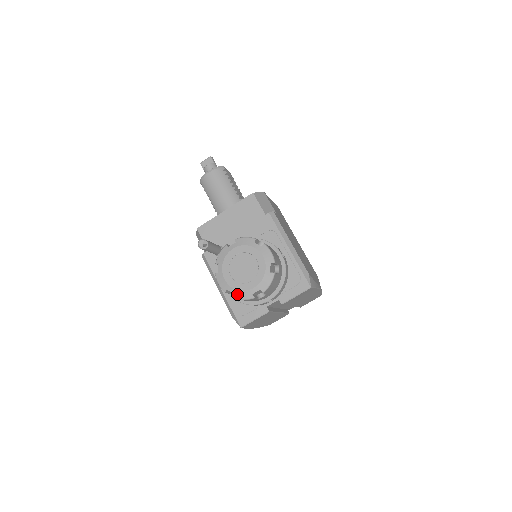
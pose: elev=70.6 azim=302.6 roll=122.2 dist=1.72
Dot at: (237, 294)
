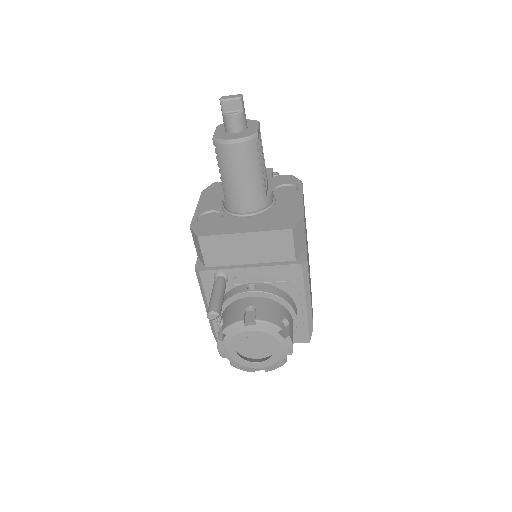
Dot at: (237, 366)
